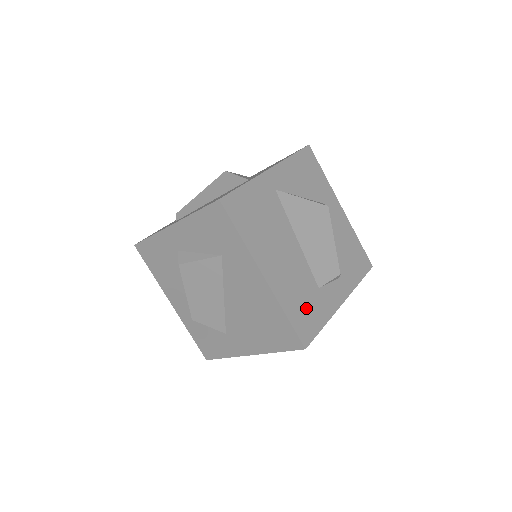
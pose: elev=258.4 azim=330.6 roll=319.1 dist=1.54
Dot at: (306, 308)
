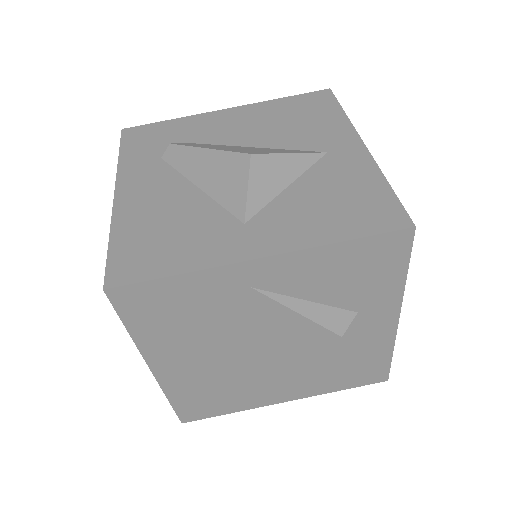
Dot at: (210, 399)
